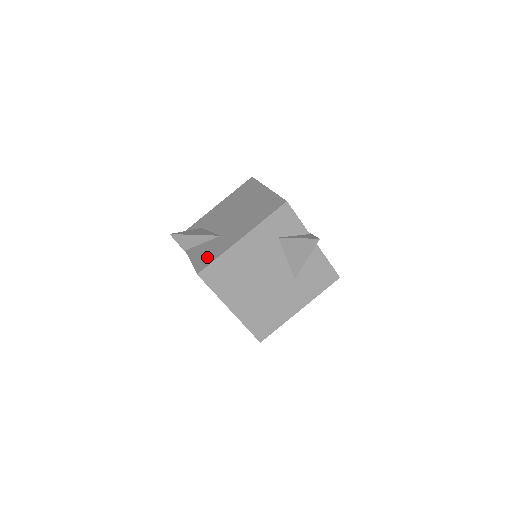
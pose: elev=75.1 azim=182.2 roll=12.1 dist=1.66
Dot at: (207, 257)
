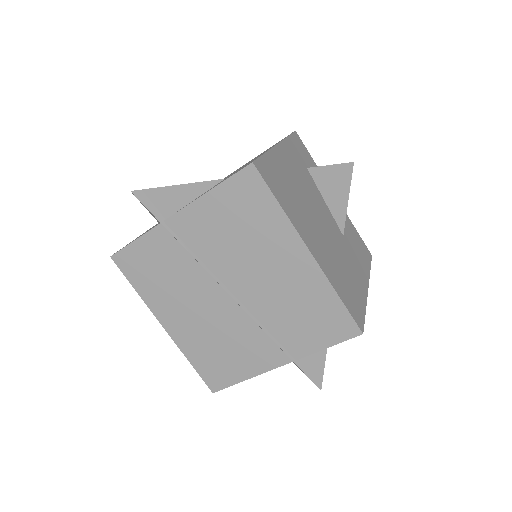
Dot at: occluded
